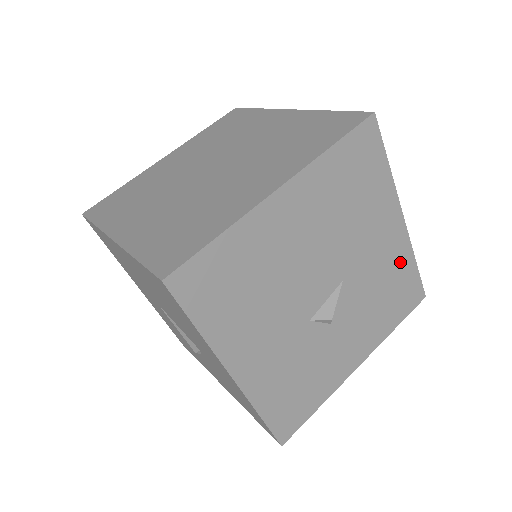
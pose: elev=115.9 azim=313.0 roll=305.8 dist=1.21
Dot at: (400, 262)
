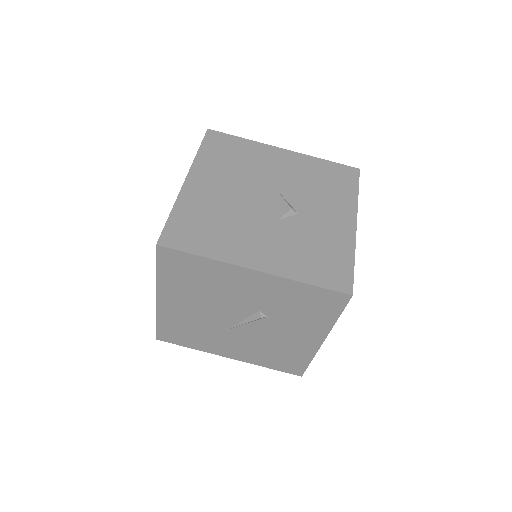
Dot at: (311, 165)
